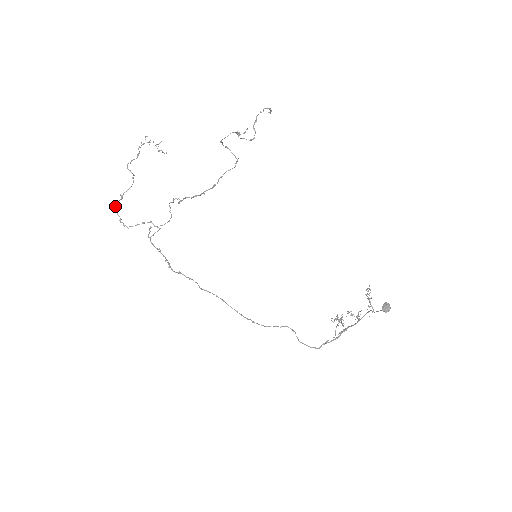
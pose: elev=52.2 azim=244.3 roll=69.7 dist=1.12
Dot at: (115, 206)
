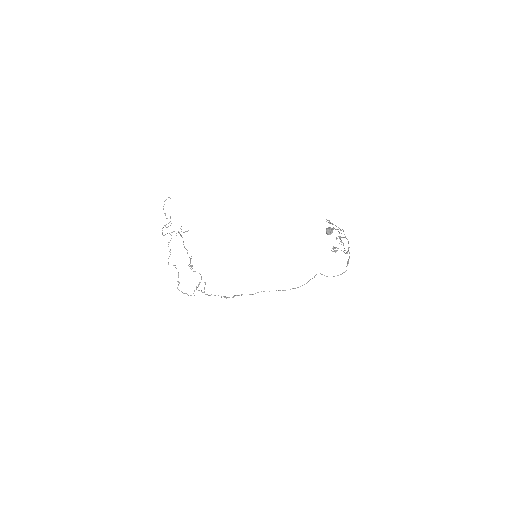
Dot at: (179, 290)
